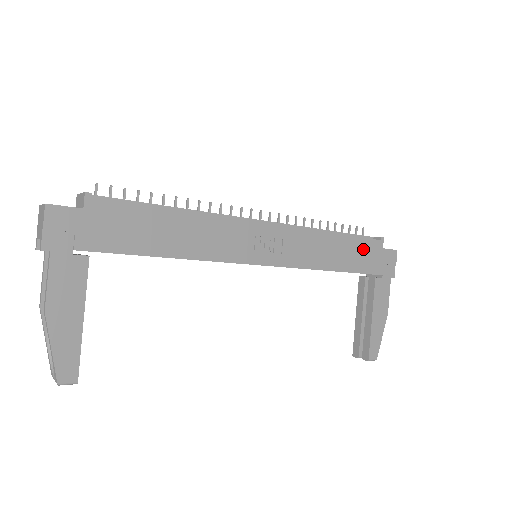
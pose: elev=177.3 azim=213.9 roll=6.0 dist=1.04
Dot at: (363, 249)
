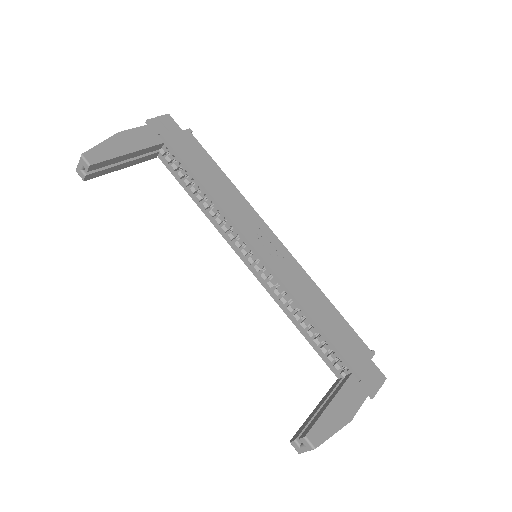
Dot at: (350, 338)
